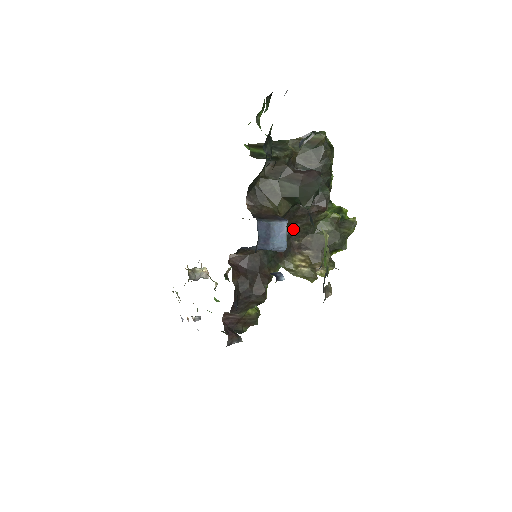
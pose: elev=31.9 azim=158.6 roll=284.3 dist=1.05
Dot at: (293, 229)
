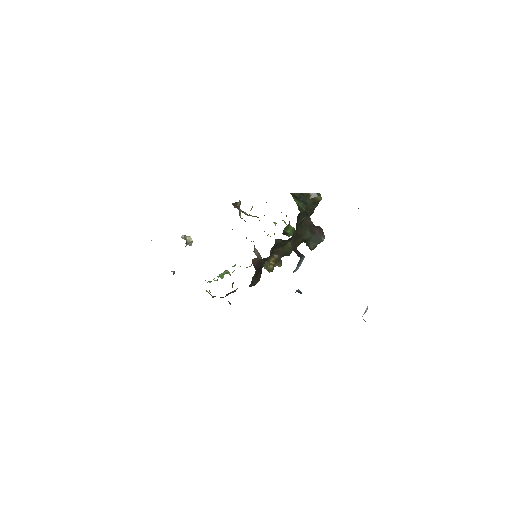
Dot at: (280, 244)
